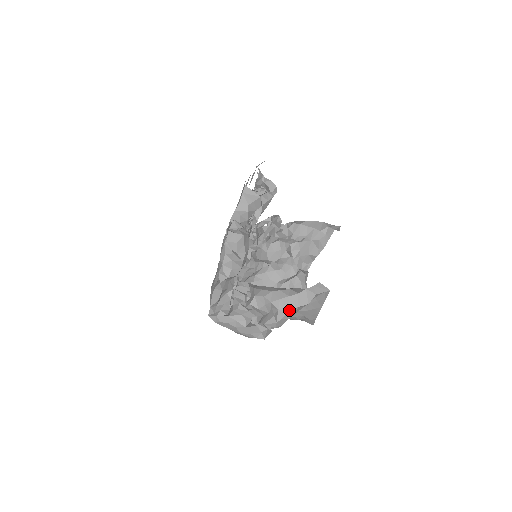
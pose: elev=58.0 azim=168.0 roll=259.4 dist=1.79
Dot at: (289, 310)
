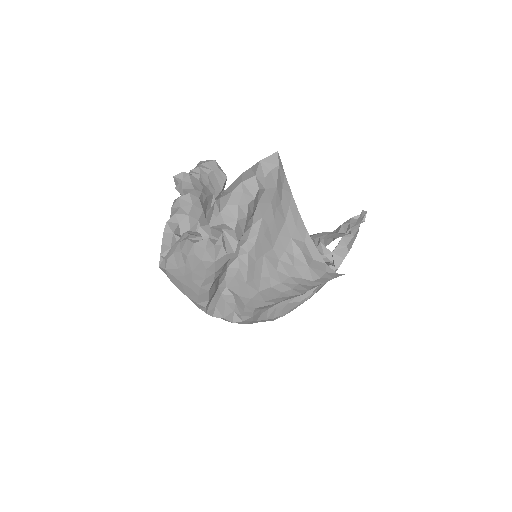
Dot at: (232, 191)
